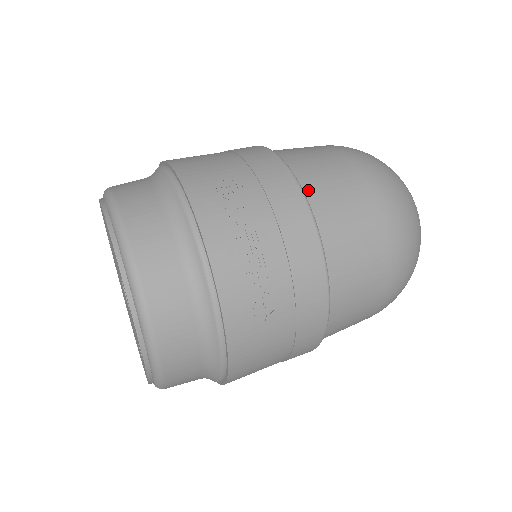
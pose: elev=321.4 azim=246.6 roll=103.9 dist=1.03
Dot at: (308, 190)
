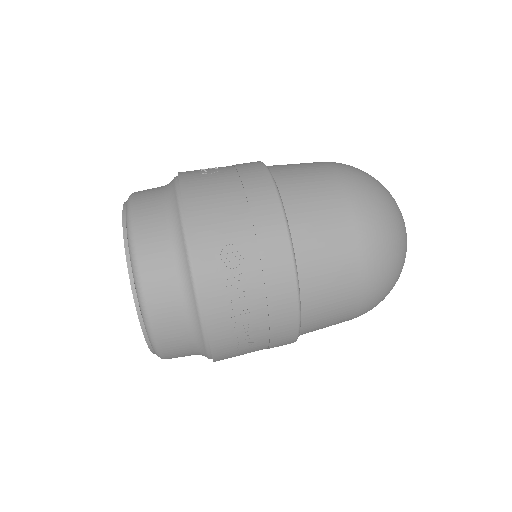
Dot at: (302, 259)
